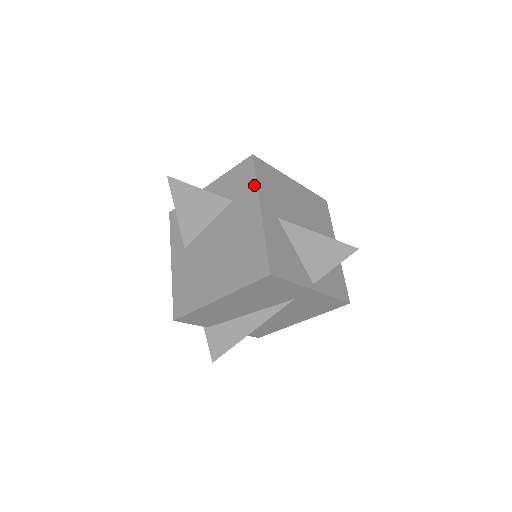
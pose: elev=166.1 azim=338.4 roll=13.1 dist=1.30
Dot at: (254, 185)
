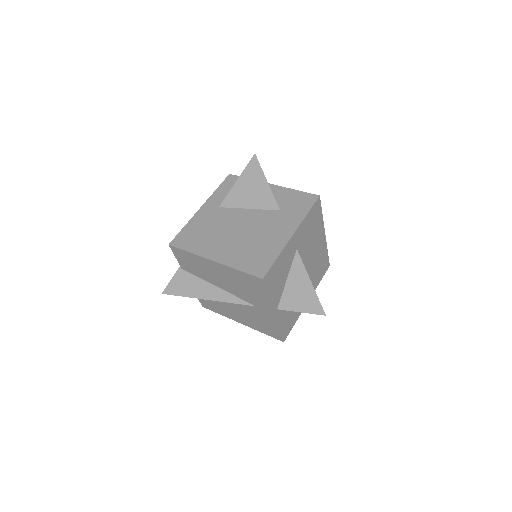
Dot at: (303, 215)
